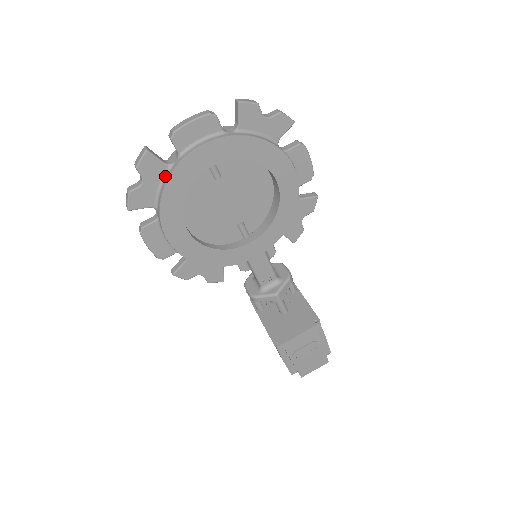
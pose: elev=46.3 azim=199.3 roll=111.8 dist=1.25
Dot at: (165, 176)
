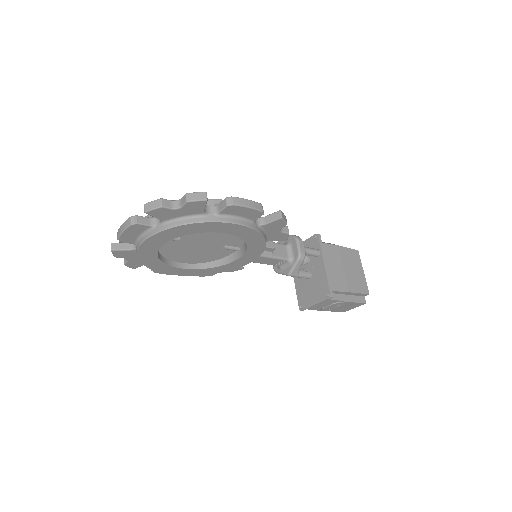
Dot at: occluded
